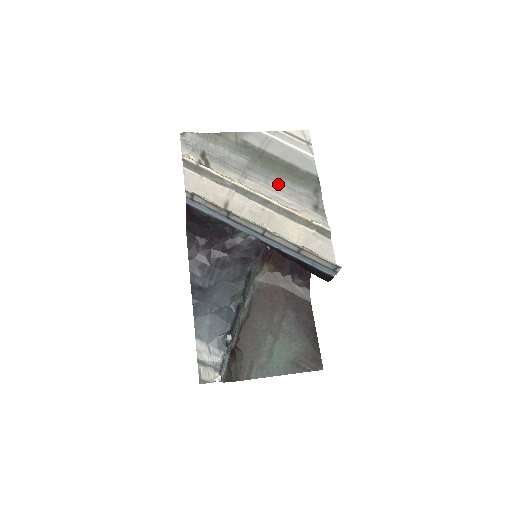
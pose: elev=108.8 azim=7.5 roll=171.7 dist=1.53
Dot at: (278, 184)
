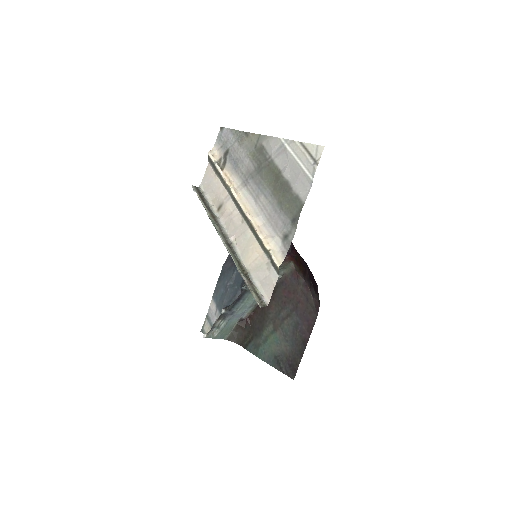
Dot at: (267, 200)
